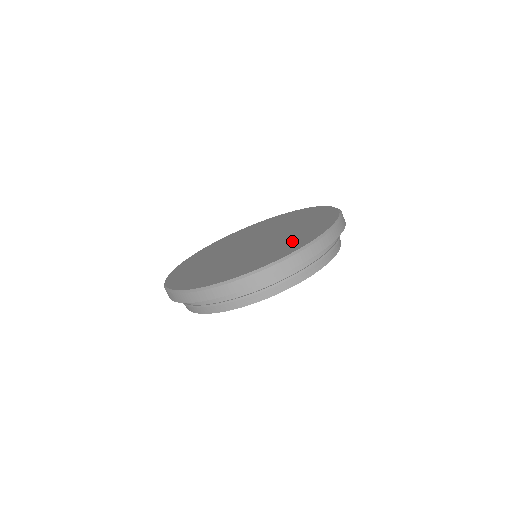
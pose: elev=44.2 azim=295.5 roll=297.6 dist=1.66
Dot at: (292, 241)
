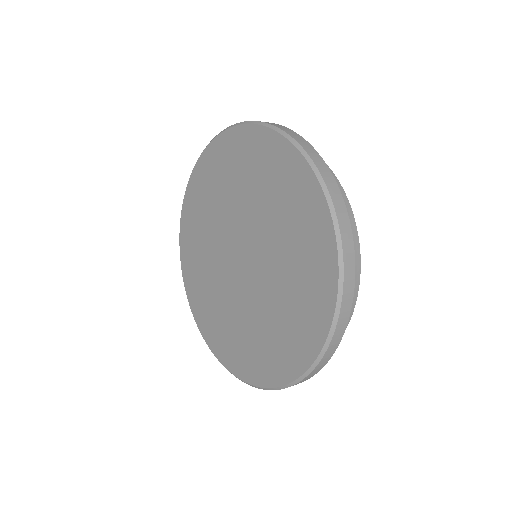
Dot at: (304, 270)
